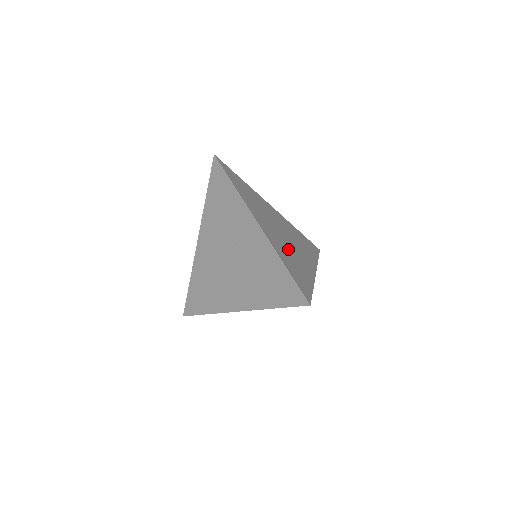
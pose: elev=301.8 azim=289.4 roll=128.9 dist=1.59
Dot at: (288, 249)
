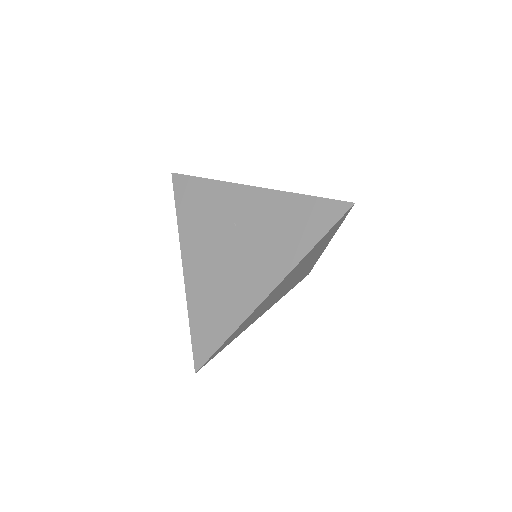
Dot at: occluded
